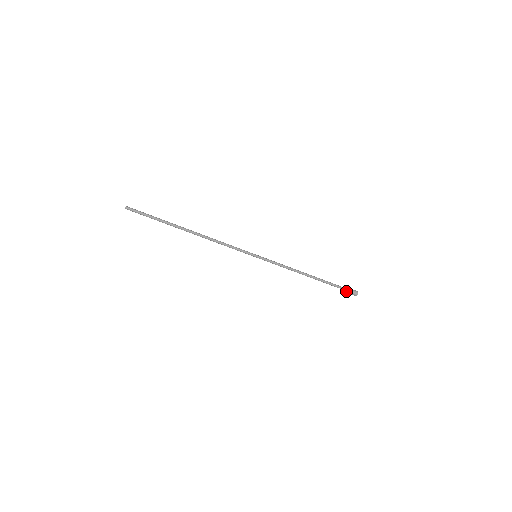
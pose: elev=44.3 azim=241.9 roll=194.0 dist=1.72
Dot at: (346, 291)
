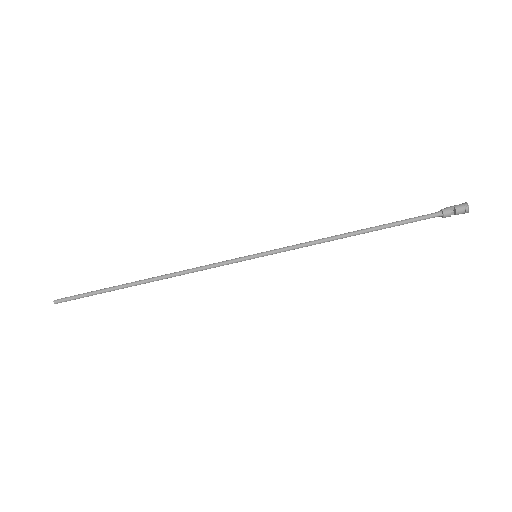
Dot at: (443, 217)
